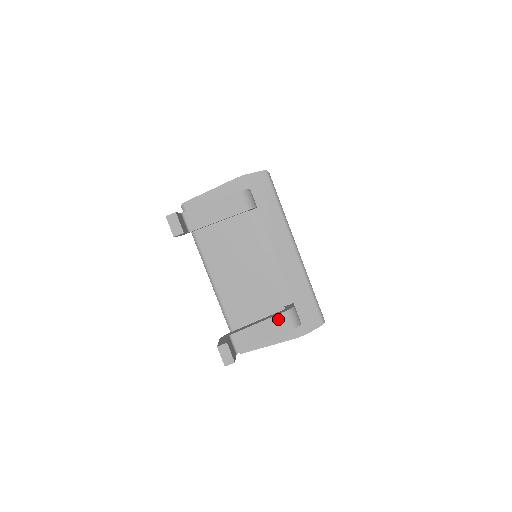
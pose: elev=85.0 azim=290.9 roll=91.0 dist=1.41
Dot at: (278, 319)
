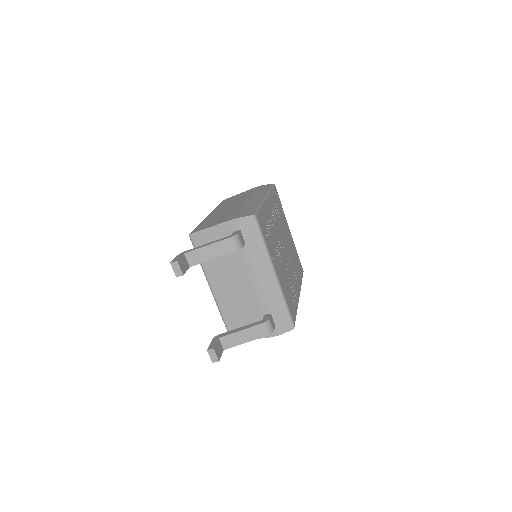
Dot at: (255, 329)
